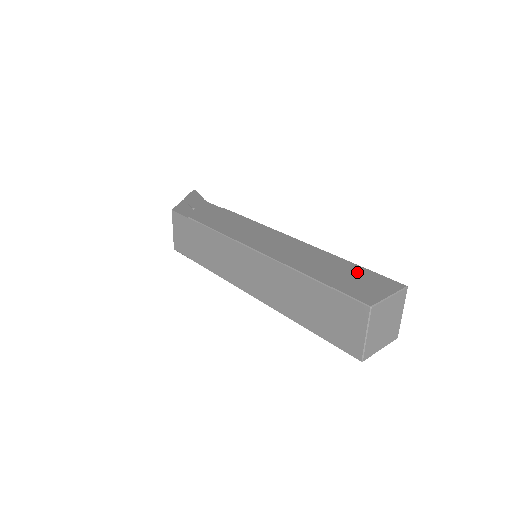
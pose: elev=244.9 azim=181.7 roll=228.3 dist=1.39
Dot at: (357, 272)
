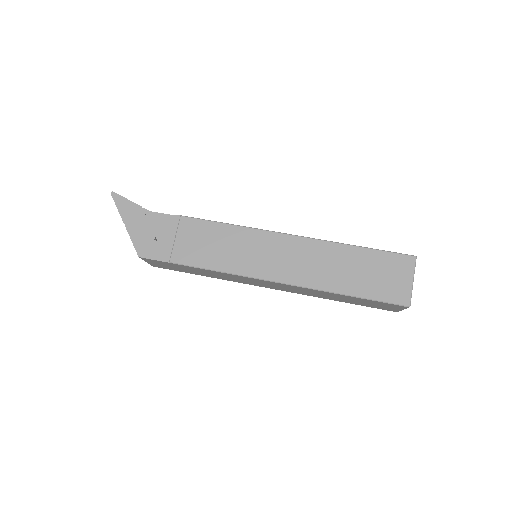
Dot at: (373, 261)
